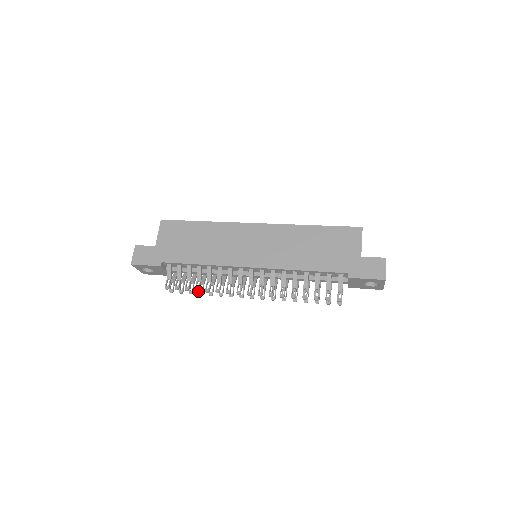
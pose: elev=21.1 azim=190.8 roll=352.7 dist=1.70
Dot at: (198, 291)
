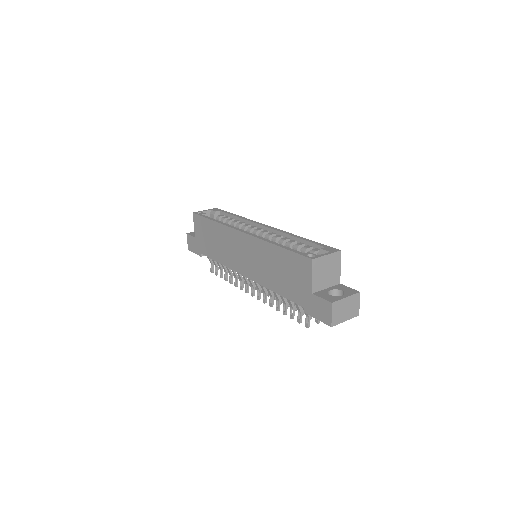
Dot at: (227, 280)
